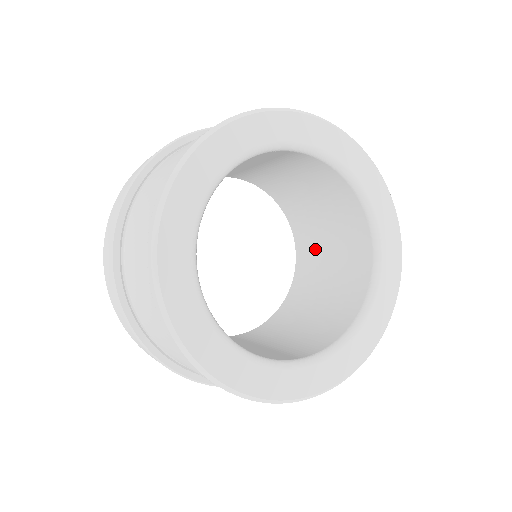
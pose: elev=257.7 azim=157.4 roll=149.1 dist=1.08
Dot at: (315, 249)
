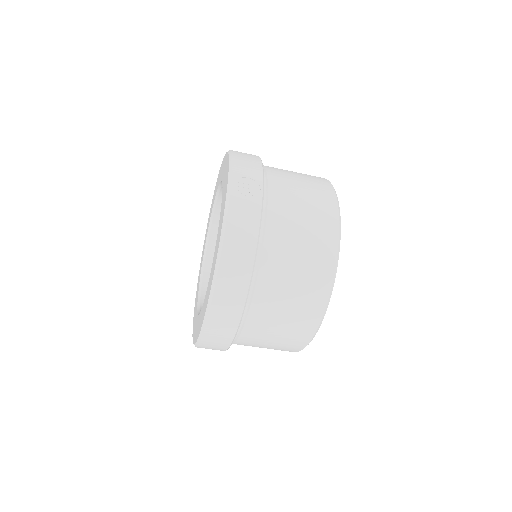
Dot at: occluded
